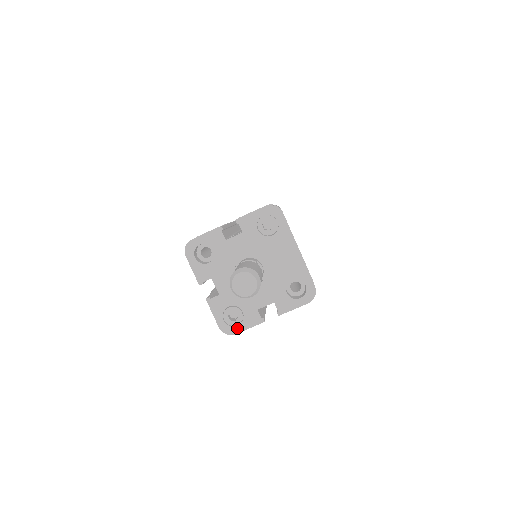
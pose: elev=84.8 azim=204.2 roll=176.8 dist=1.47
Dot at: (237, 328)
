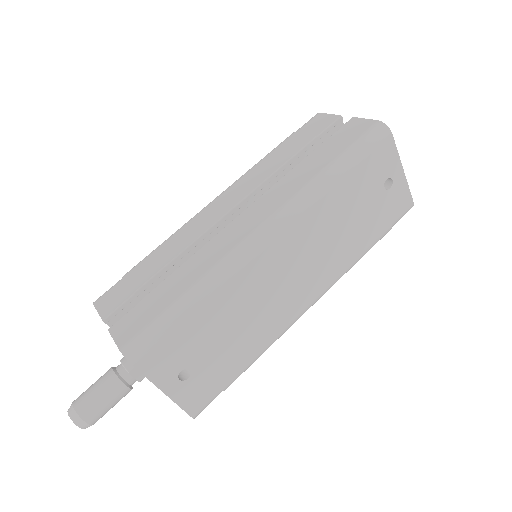
Dot at: occluded
